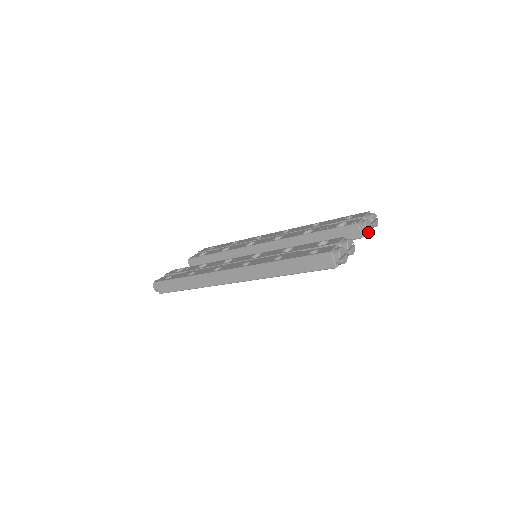
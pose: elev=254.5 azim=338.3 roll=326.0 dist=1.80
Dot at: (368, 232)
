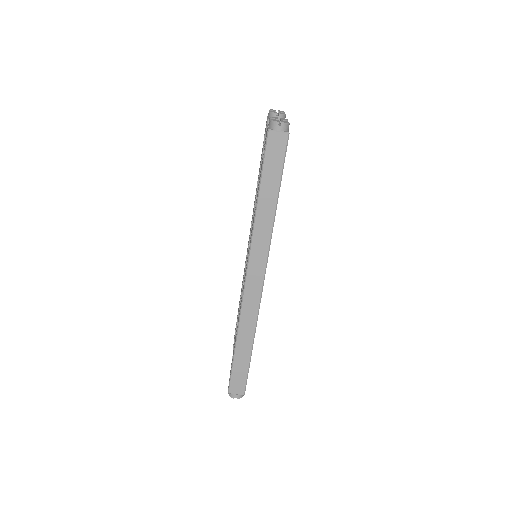
Dot at: (282, 114)
